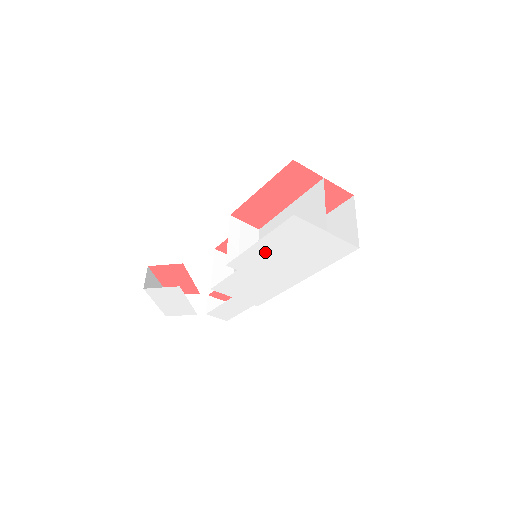
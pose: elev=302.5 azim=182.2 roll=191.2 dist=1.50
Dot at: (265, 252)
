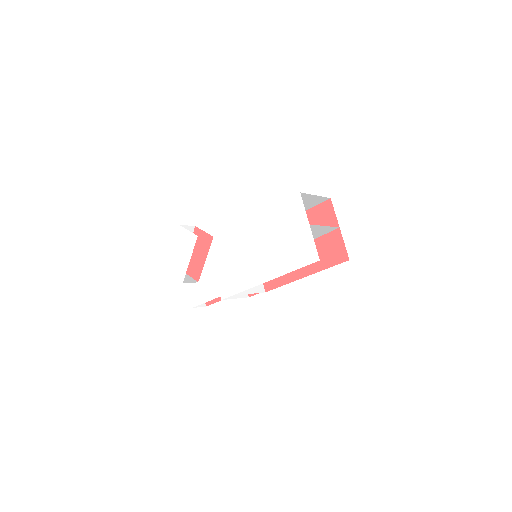
Dot at: (264, 226)
